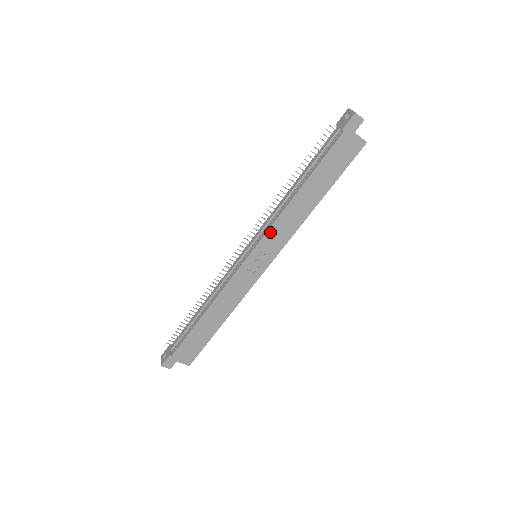
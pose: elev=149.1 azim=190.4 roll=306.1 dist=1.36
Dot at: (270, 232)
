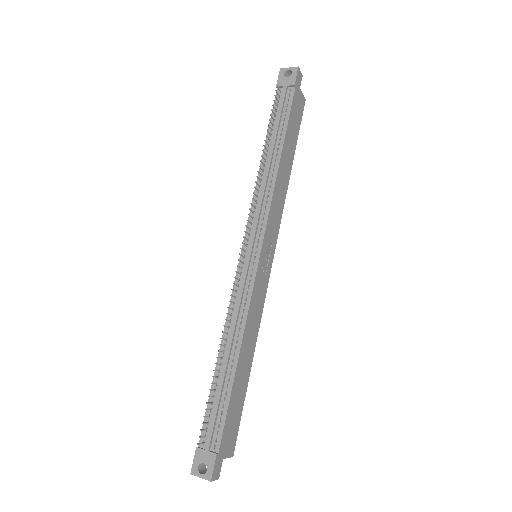
Dot at: (270, 215)
